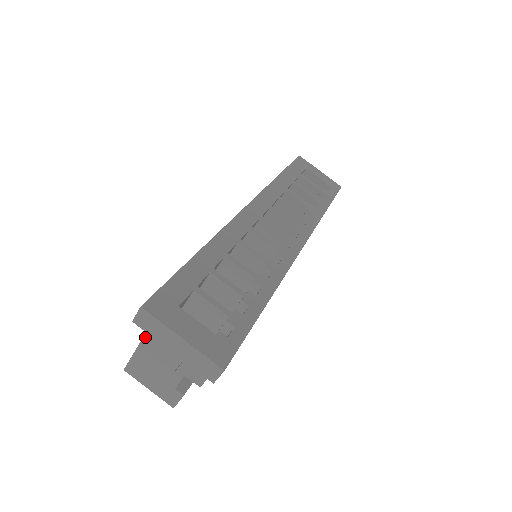
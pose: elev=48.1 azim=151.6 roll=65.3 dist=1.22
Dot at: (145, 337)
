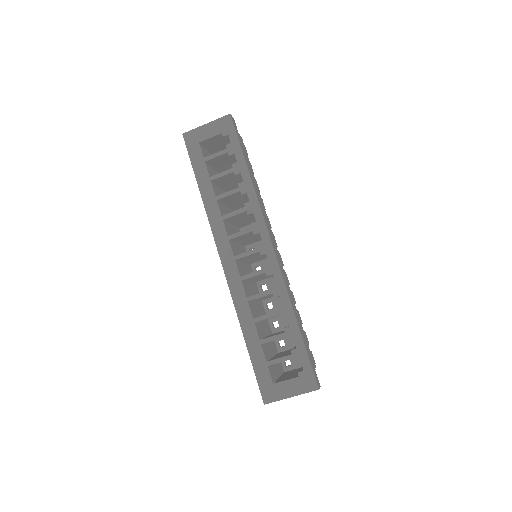
Dot at: occluded
